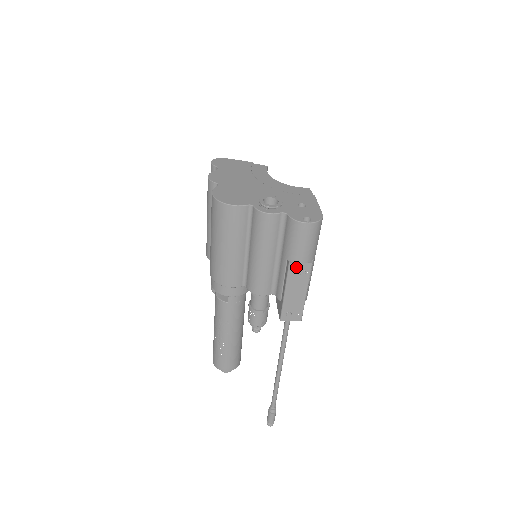
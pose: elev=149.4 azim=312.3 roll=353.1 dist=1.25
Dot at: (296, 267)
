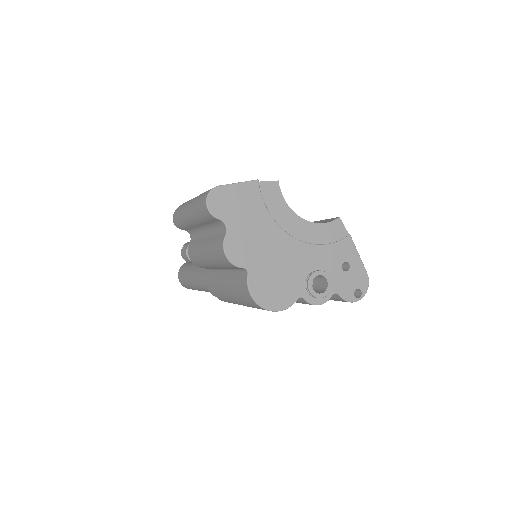
Dot at: occluded
